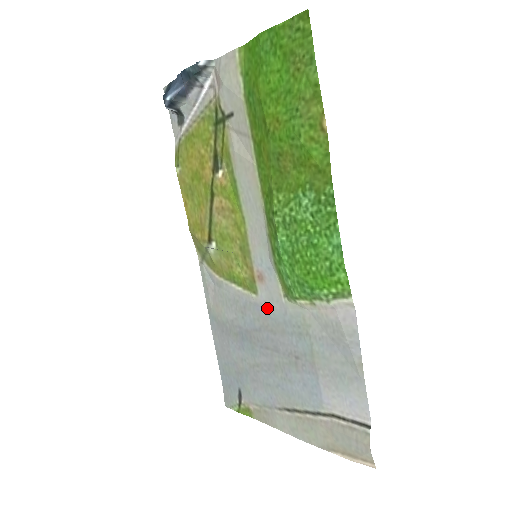
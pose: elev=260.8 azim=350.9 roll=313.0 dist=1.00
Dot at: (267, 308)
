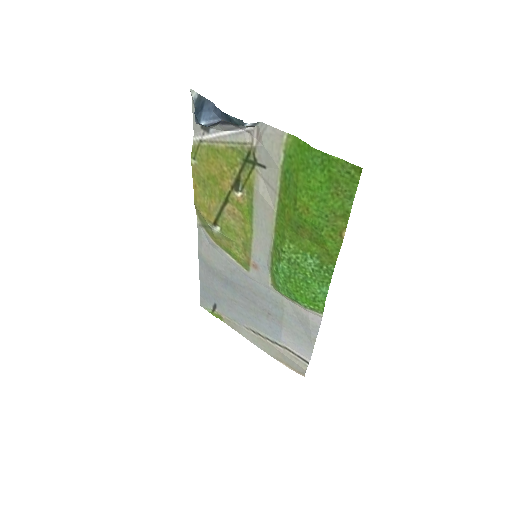
Dot at: (254, 281)
